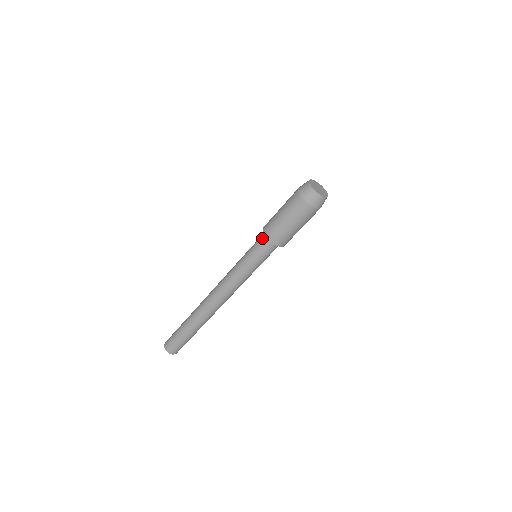
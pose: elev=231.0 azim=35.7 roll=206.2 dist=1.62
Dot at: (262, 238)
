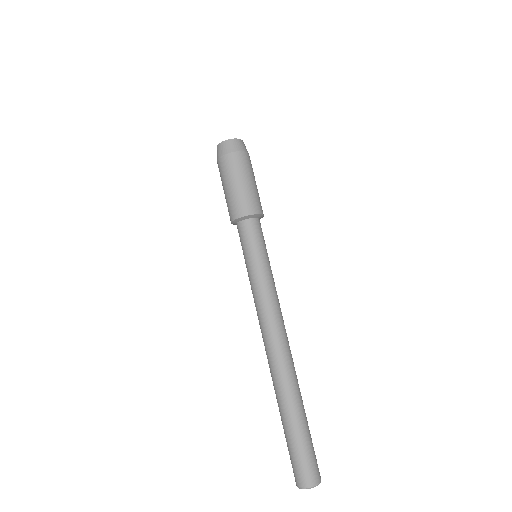
Dot at: (242, 228)
